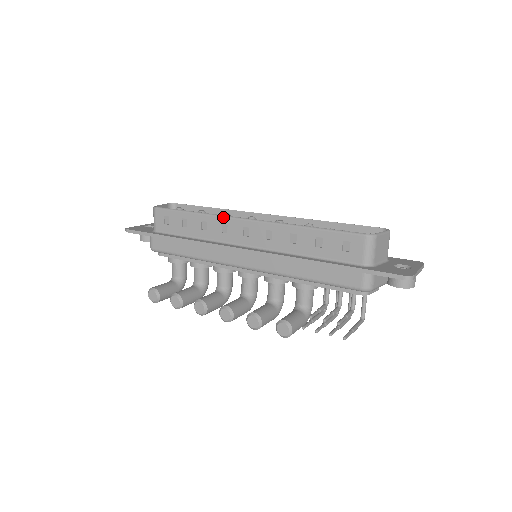
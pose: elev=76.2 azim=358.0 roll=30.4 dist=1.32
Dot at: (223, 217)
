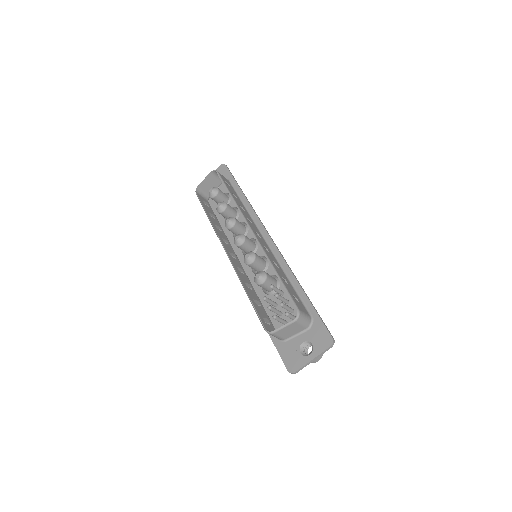
Dot at: (218, 237)
